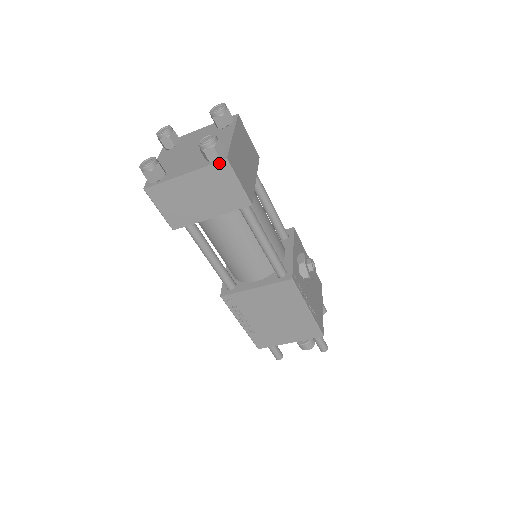
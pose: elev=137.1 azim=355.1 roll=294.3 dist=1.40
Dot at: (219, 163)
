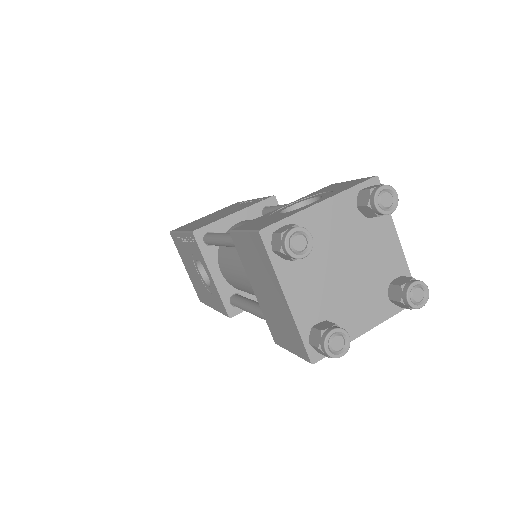
Dot at: occluded
